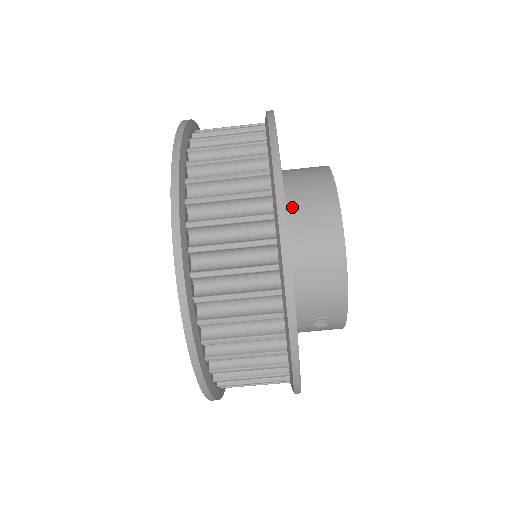
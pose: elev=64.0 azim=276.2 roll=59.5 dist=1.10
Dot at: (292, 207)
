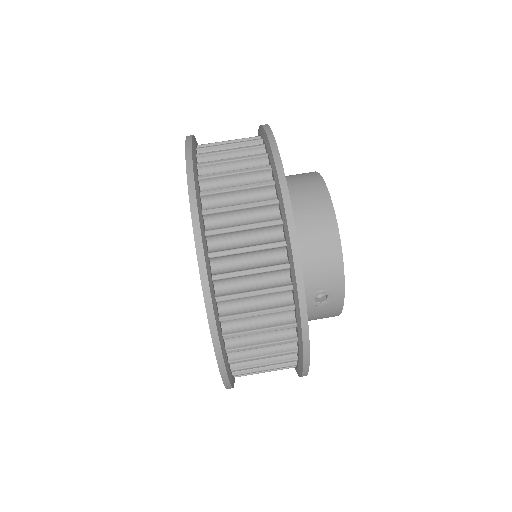
Dot at: occluded
